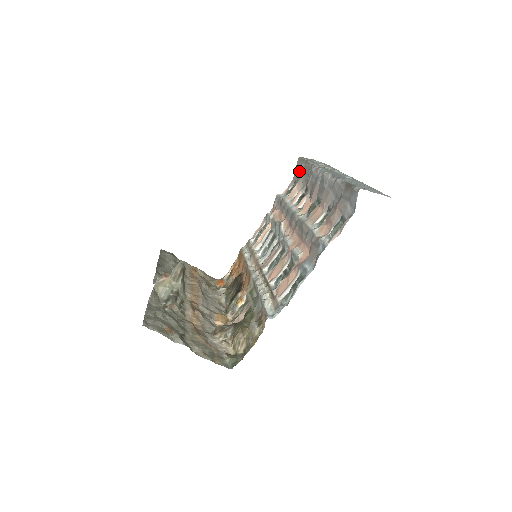
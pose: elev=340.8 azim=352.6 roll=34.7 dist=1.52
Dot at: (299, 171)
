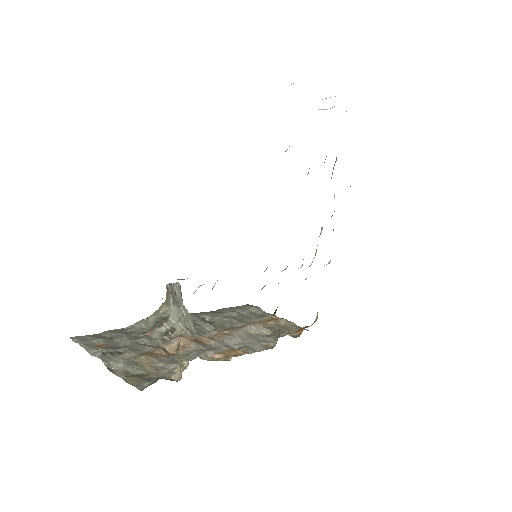
Dot at: occluded
